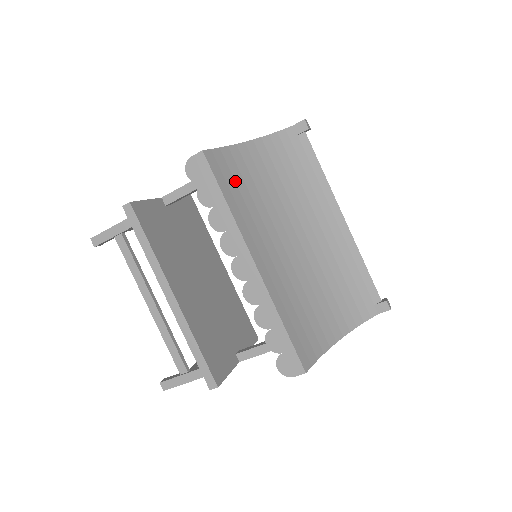
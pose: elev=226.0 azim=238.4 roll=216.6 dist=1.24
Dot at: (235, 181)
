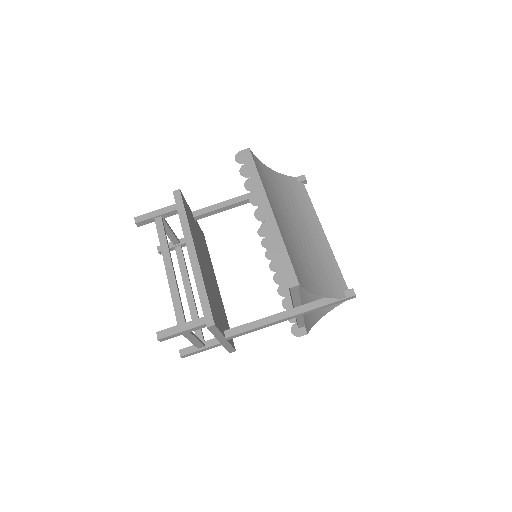
Dot at: (263, 175)
